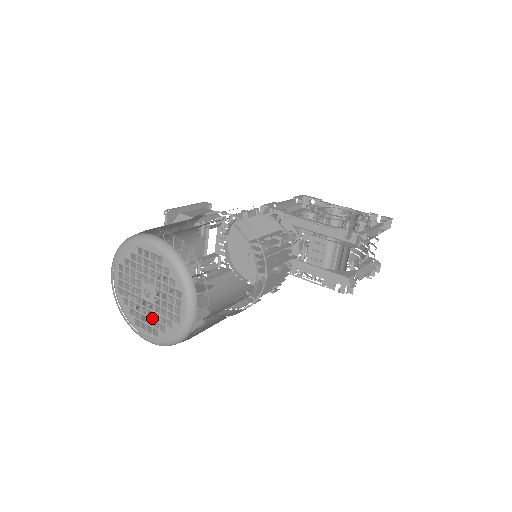
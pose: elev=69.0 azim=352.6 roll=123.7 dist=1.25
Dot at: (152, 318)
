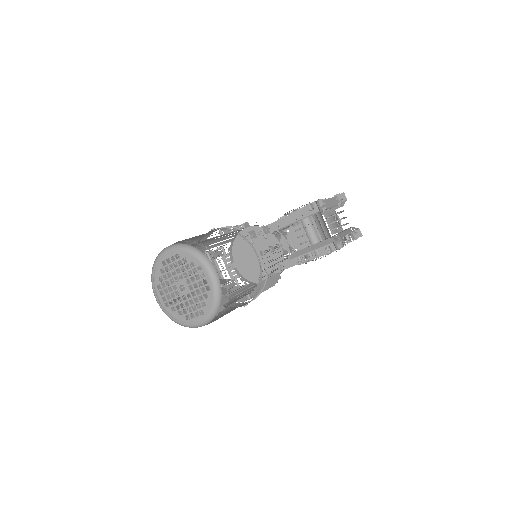
Dot at: (194, 304)
